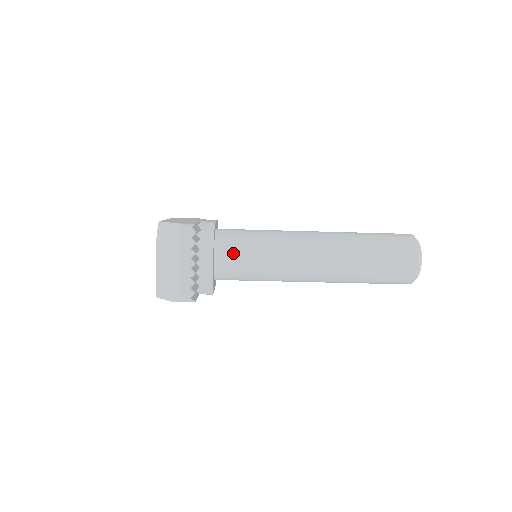
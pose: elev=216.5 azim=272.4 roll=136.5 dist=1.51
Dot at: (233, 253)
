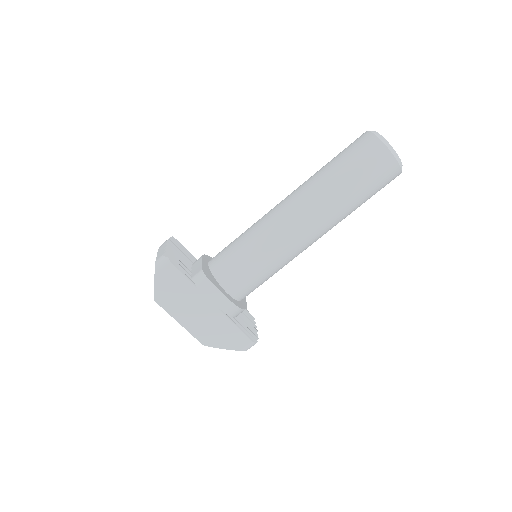
Dot at: (222, 251)
